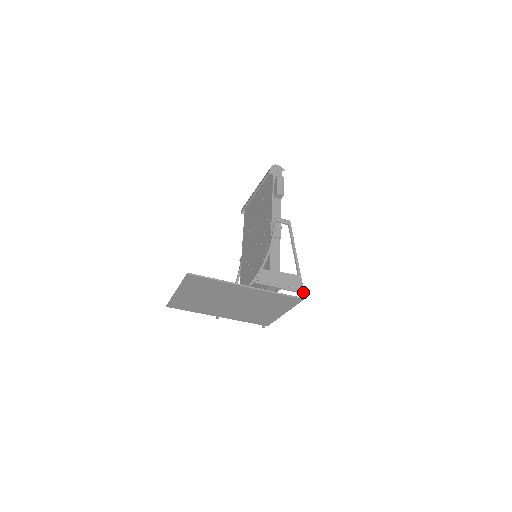
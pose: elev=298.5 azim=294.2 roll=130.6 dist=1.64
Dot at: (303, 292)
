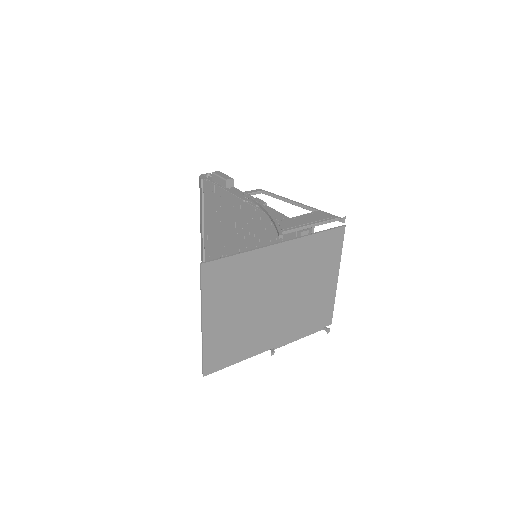
Dot at: (338, 217)
